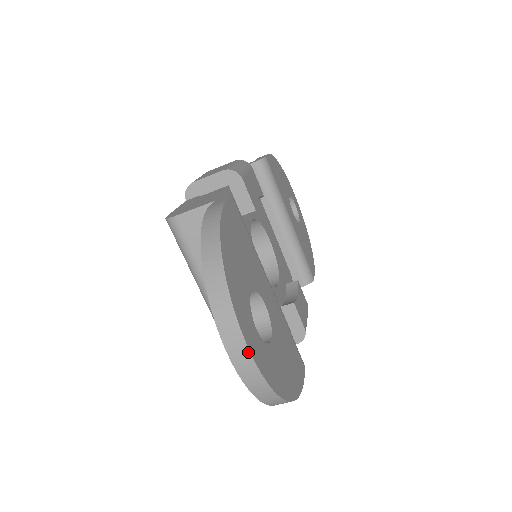
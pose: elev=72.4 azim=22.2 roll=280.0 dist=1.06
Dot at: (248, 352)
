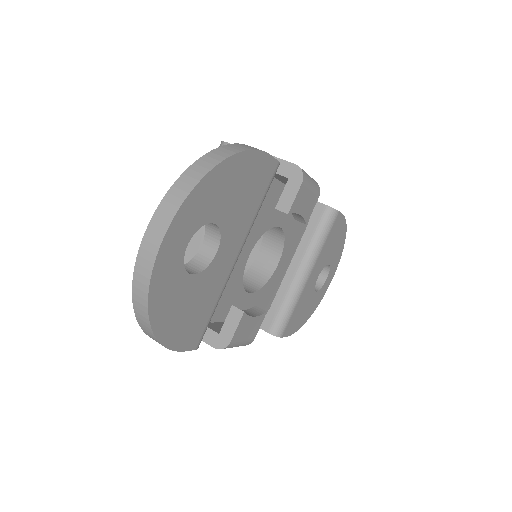
Dot at: (162, 237)
